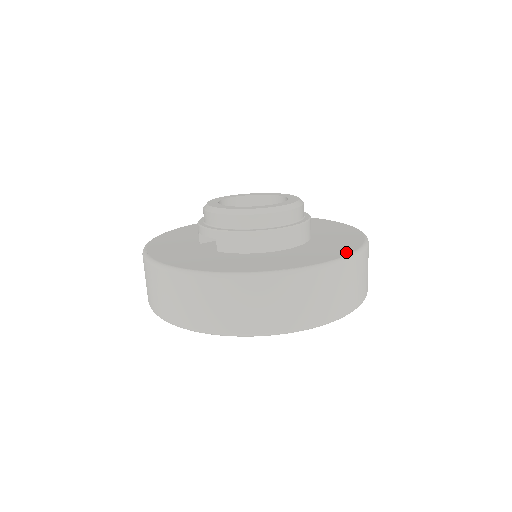
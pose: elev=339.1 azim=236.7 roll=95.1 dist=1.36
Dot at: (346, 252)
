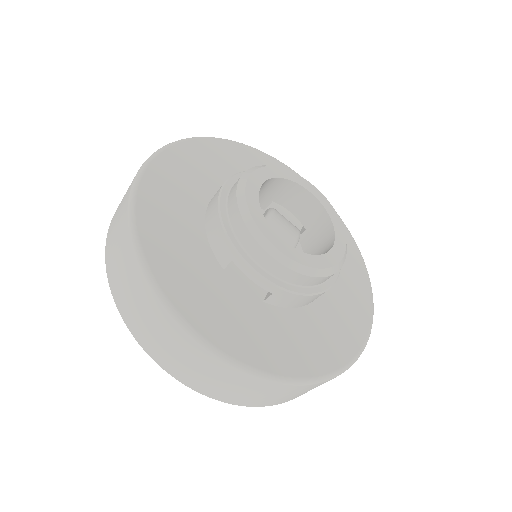
Dot at: (369, 297)
